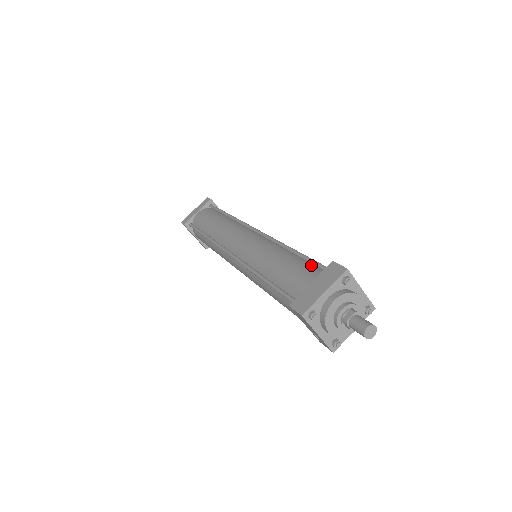
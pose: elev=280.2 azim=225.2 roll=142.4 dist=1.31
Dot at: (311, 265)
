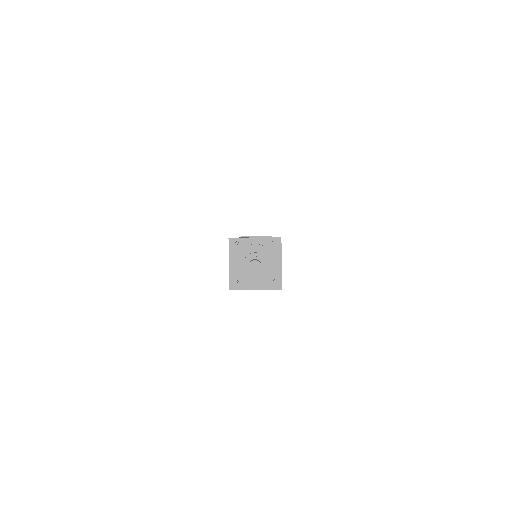
Dot at: occluded
